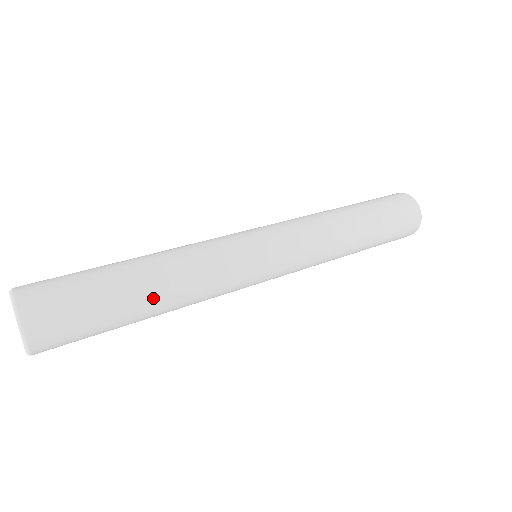
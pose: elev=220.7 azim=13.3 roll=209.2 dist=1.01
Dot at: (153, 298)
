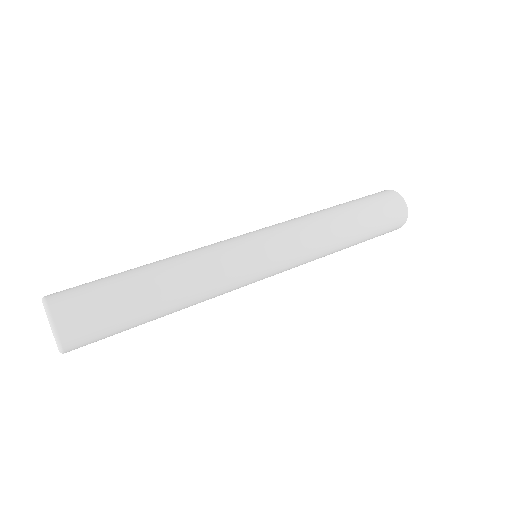
Dot at: (167, 313)
